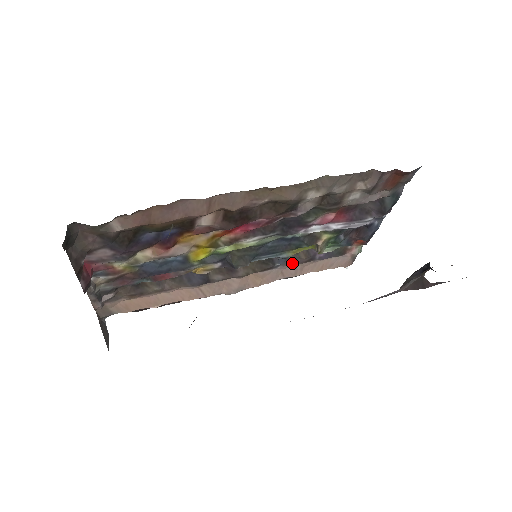
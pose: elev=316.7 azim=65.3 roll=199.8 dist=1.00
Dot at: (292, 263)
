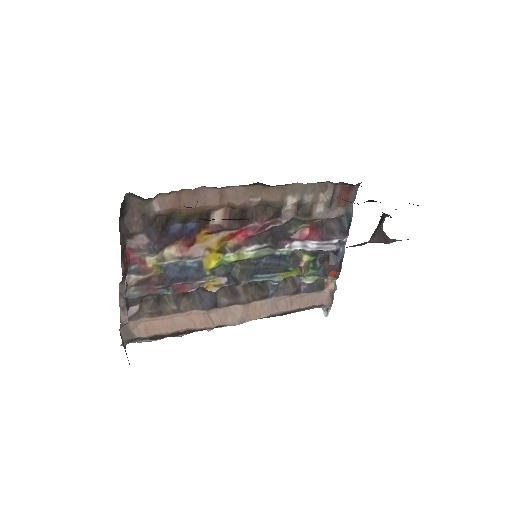
Dot at: (283, 294)
